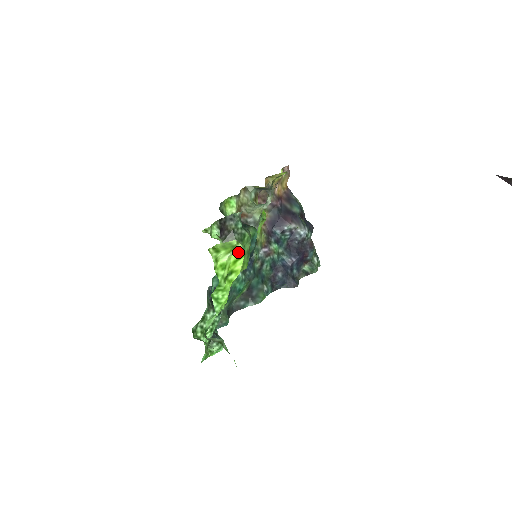
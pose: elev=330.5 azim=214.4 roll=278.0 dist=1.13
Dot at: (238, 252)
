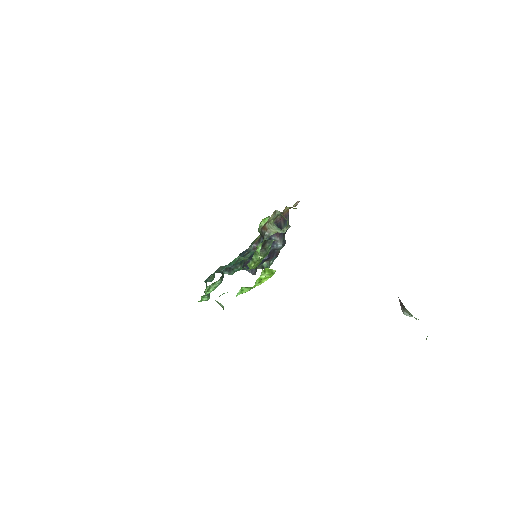
Dot at: (271, 275)
